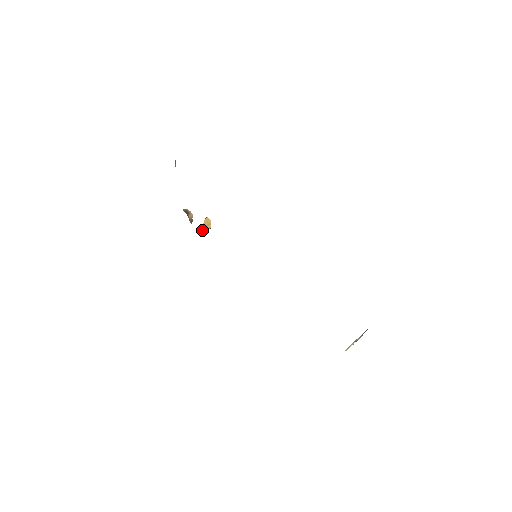
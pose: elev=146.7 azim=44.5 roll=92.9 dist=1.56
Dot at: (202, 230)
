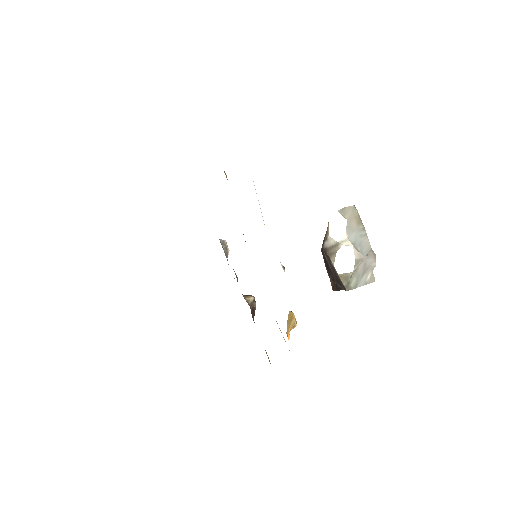
Dot at: (287, 330)
